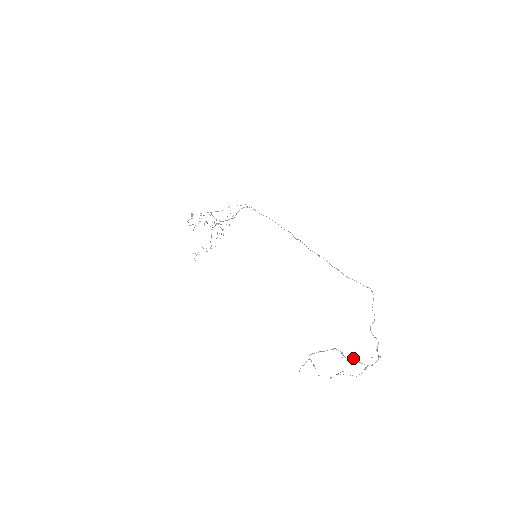
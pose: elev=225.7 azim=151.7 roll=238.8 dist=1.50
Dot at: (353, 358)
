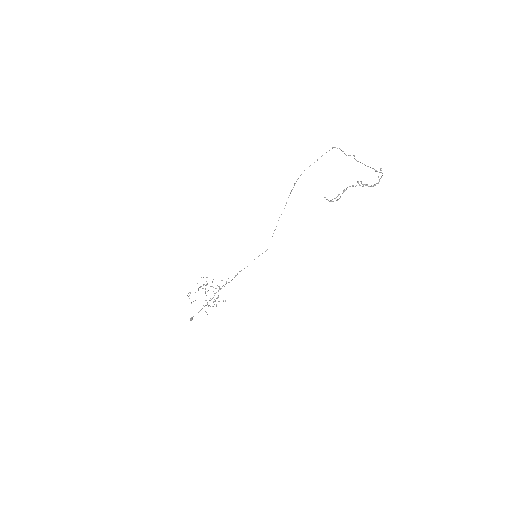
Dot at: (365, 185)
